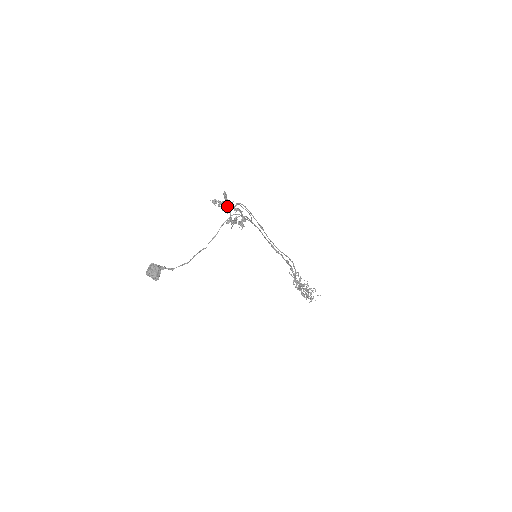
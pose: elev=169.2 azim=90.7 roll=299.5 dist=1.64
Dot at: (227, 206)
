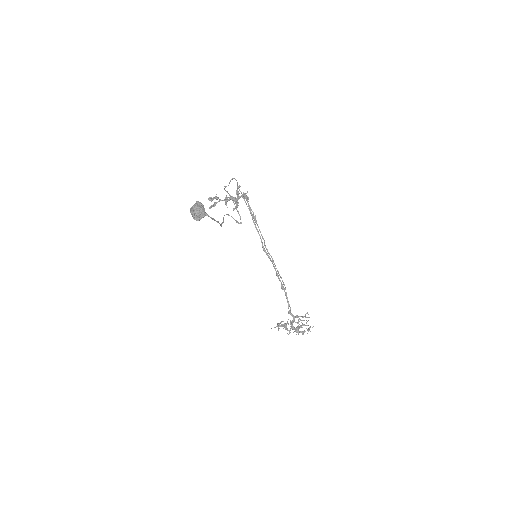
Dot at: (232, 178)
